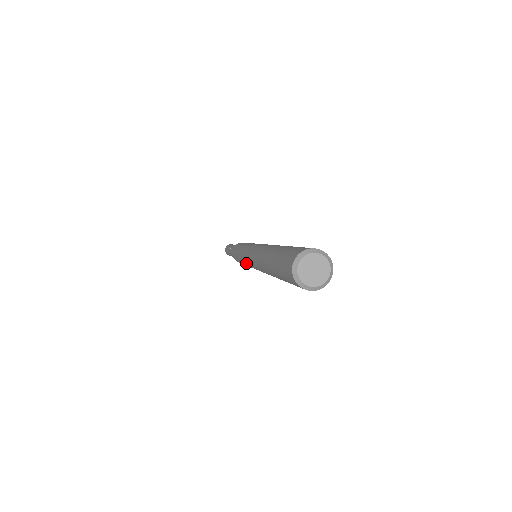
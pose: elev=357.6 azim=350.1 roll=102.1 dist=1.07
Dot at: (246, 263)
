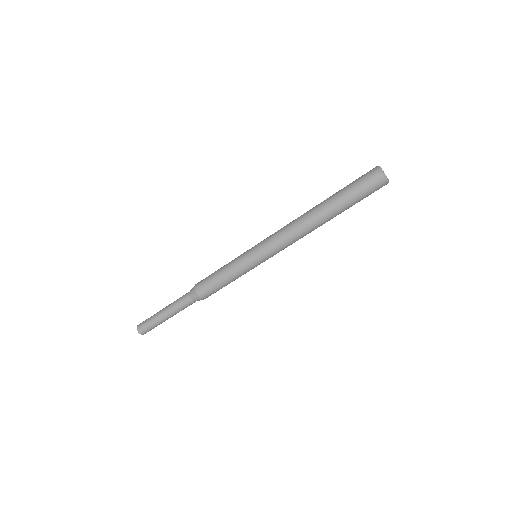
Dot at: (252, 248)
